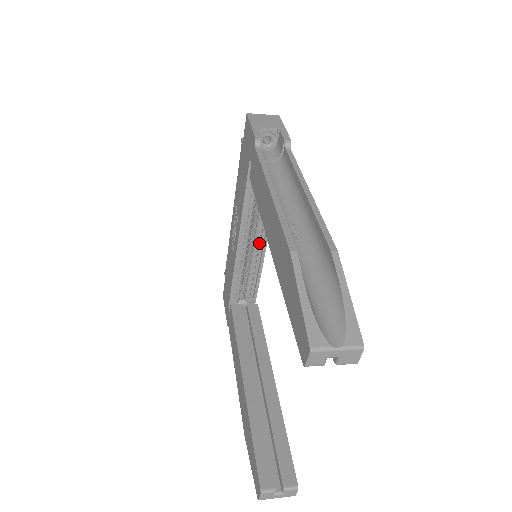
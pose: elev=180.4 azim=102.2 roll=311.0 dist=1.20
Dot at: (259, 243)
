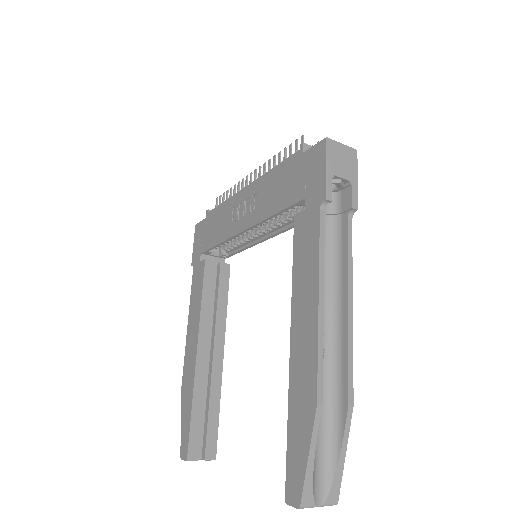
Dot at: occluded
